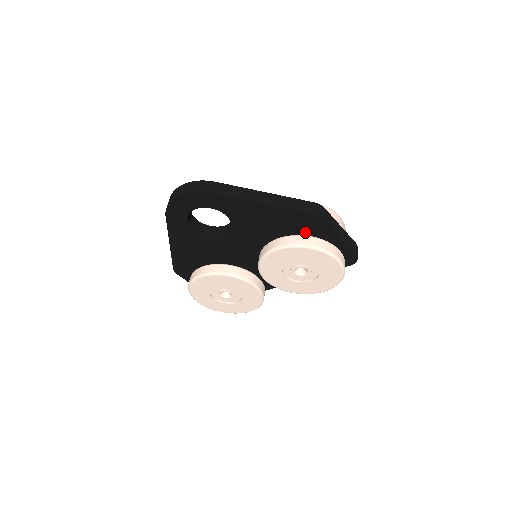
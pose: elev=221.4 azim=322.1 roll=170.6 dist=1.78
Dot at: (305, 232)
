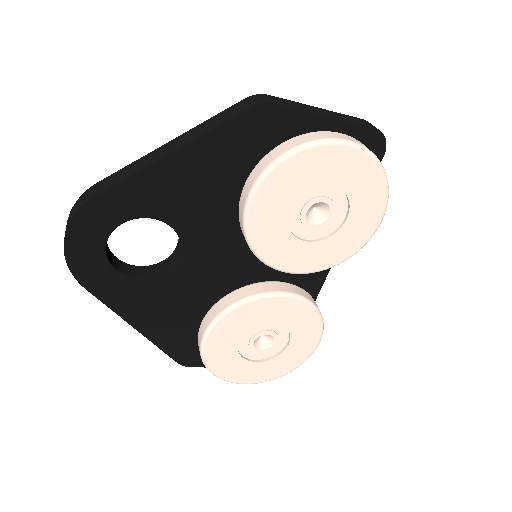
Dot at: occluded
